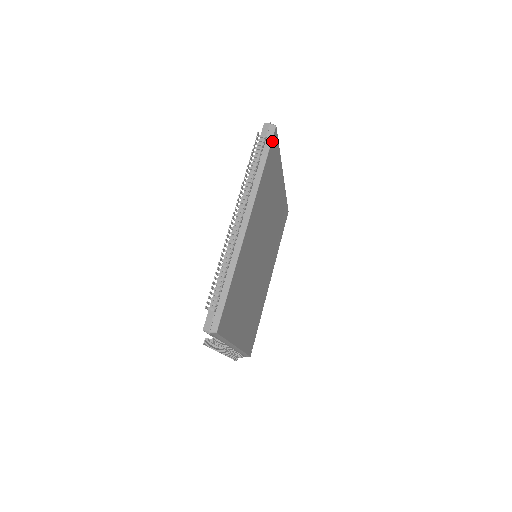
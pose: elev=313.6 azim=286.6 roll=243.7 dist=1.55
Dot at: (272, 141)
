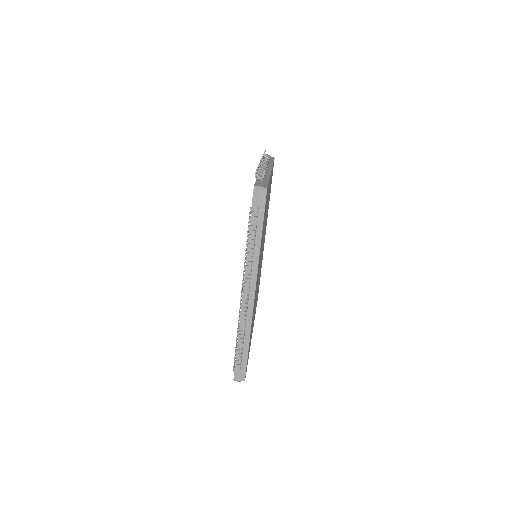
Dot at: (265, 205)
